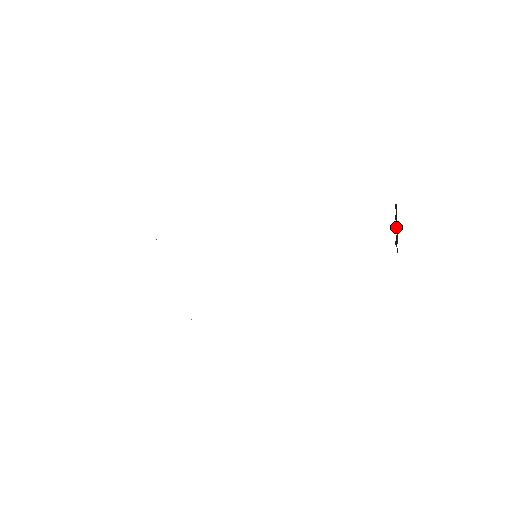
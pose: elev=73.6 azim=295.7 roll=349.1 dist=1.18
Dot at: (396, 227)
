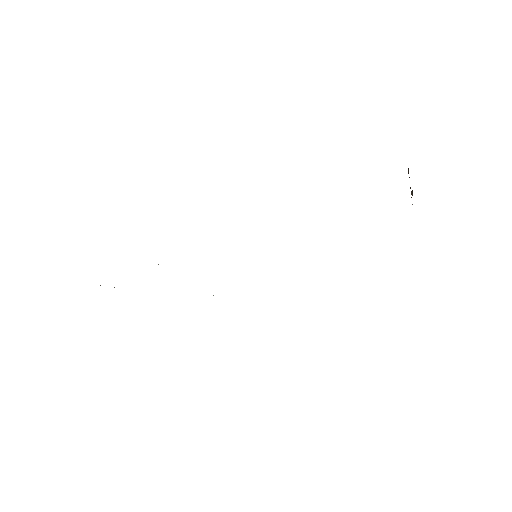
Dot at: (410, 188)
